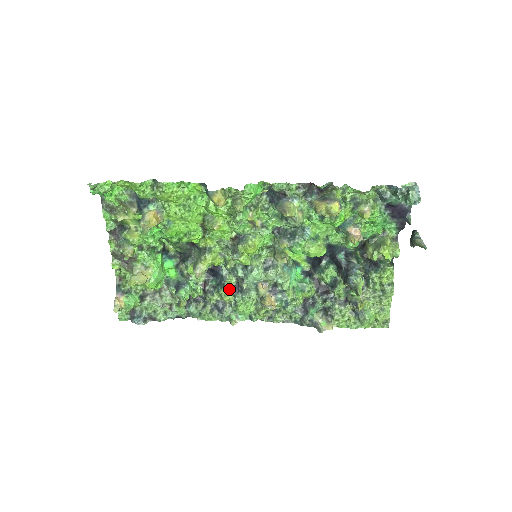
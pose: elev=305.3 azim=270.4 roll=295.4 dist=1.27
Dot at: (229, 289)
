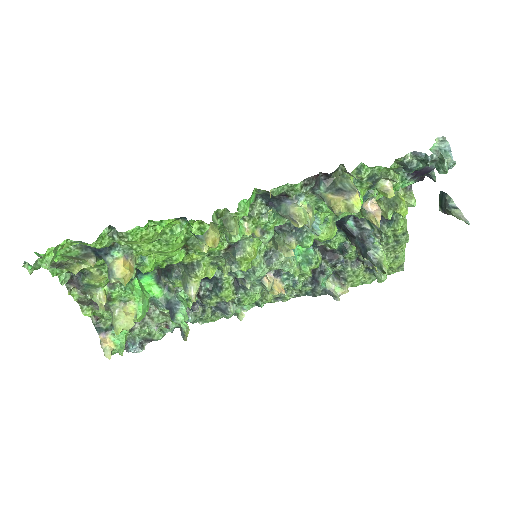
Dot at: (229, 290)
